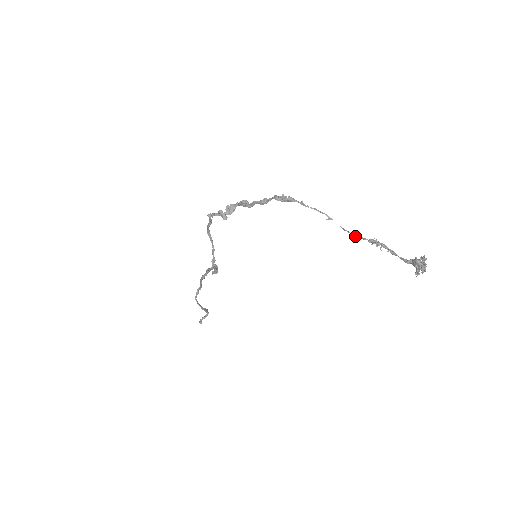
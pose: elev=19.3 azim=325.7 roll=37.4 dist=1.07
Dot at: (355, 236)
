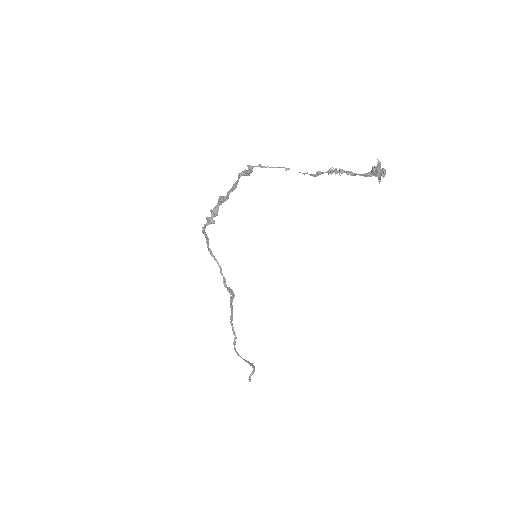
Dot at: (314, 174)
